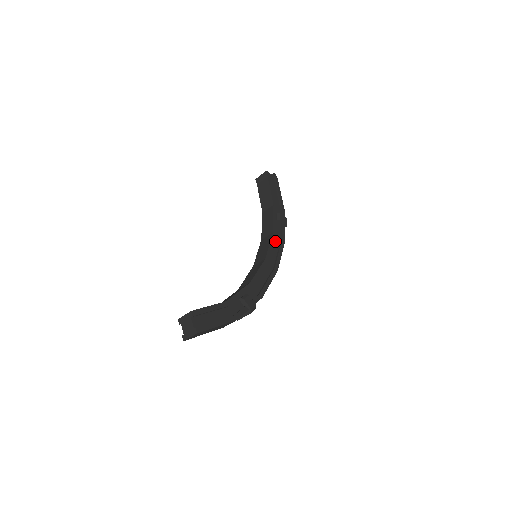
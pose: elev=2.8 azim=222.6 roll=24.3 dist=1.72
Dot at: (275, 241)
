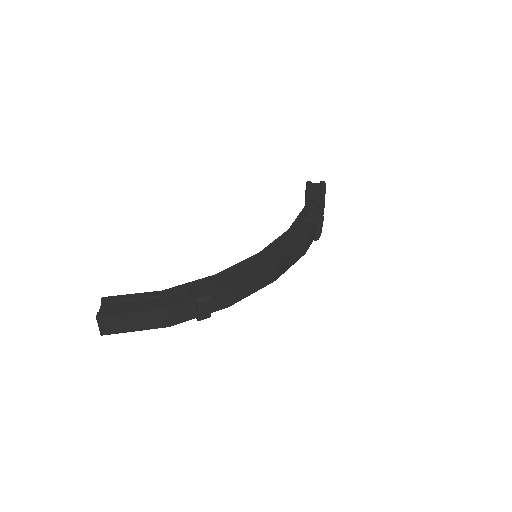
Dot at: (291, 238)
